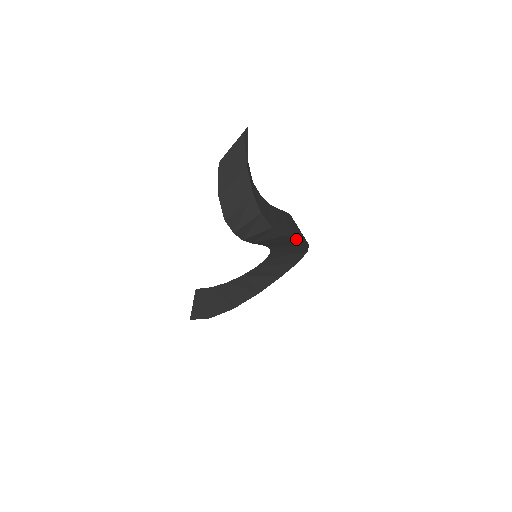
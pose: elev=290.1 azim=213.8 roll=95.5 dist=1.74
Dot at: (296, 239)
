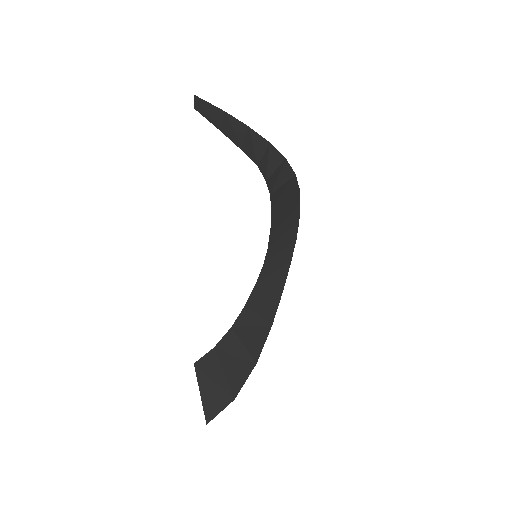
Dot at: (298, 192)
